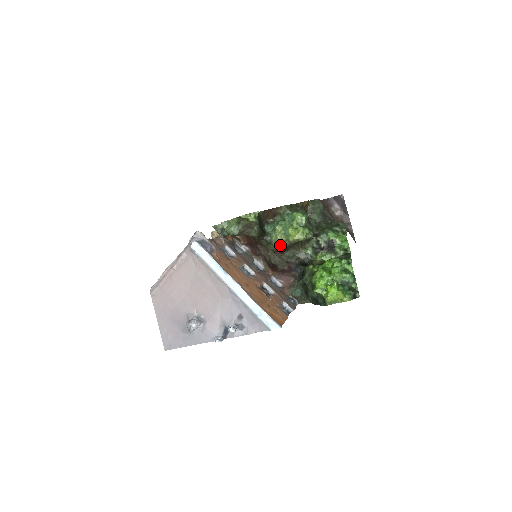
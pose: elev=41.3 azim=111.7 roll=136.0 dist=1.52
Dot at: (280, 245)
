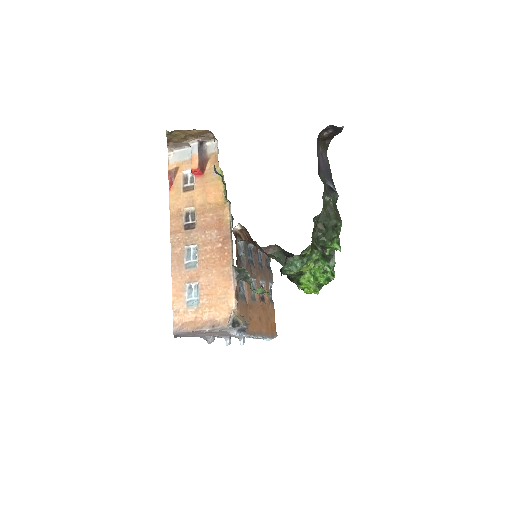
Dot at: occluded
